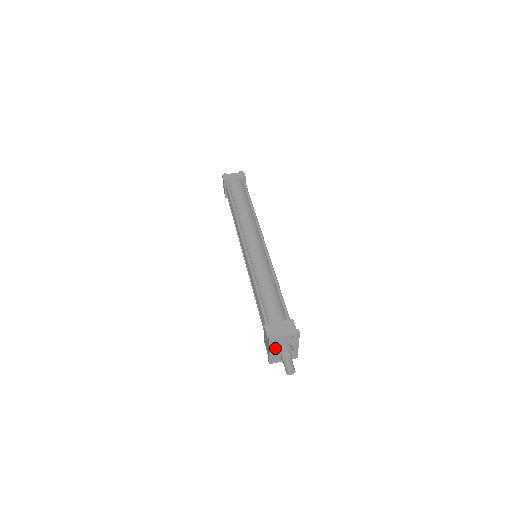
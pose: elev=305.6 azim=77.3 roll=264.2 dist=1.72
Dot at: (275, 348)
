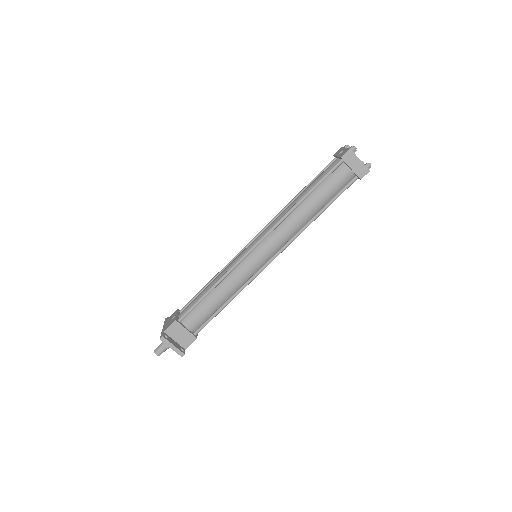
Dot at: occluded
